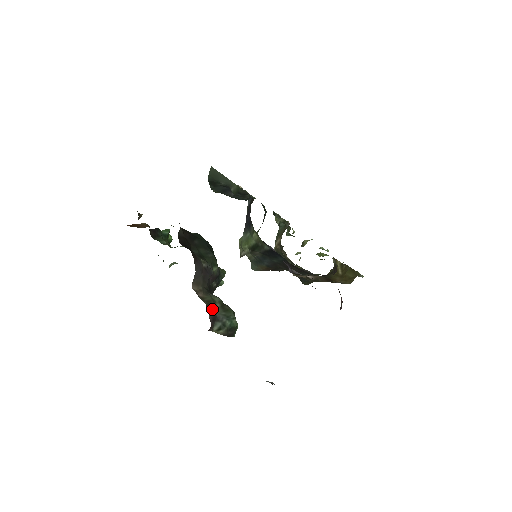
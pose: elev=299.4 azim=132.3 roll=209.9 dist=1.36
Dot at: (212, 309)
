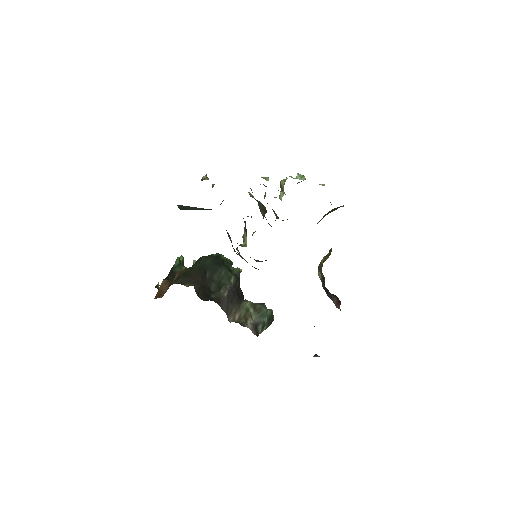
Dot at: (251, 322)
